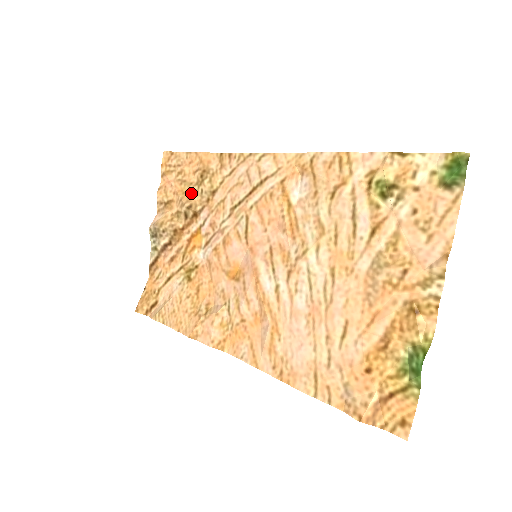
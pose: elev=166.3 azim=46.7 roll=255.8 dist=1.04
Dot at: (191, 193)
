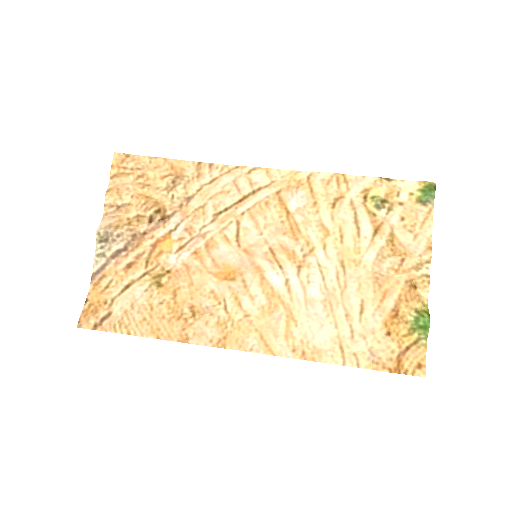
Dot at: (157, 198)
